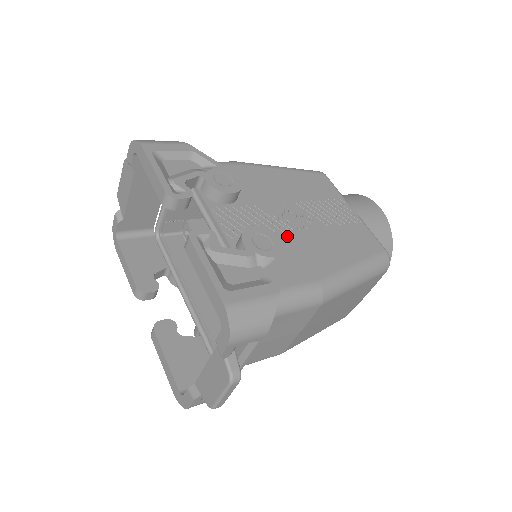
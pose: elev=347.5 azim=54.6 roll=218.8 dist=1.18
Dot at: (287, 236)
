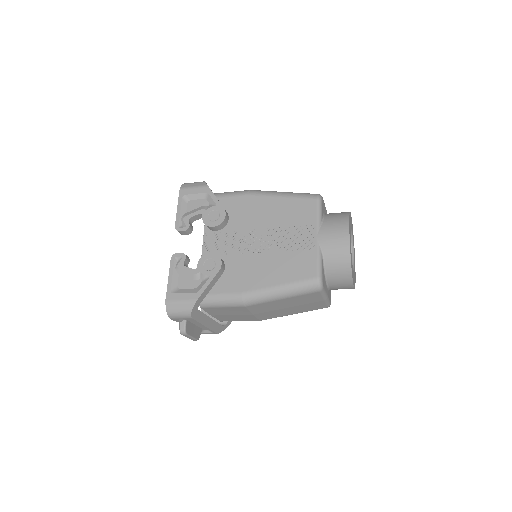
Dot at: (242, 257)
